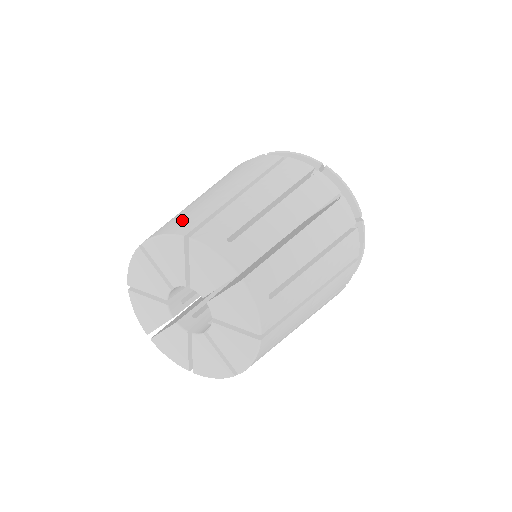
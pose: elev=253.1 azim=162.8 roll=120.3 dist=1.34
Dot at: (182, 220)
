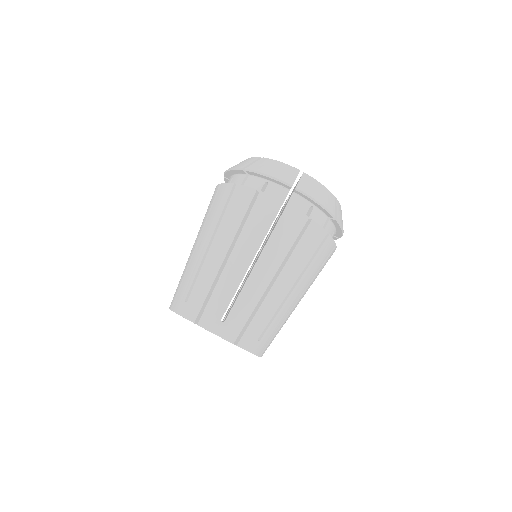
Dot at: occluded
